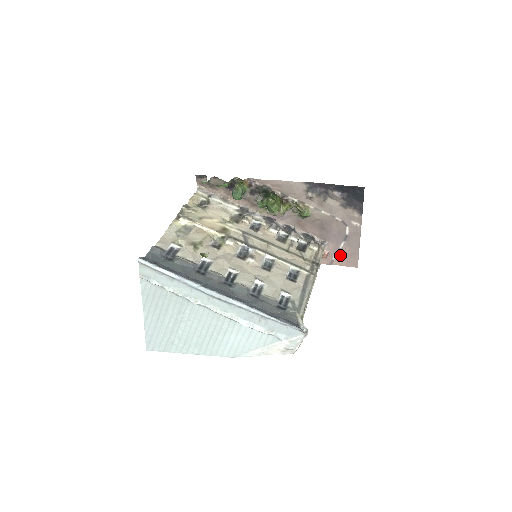
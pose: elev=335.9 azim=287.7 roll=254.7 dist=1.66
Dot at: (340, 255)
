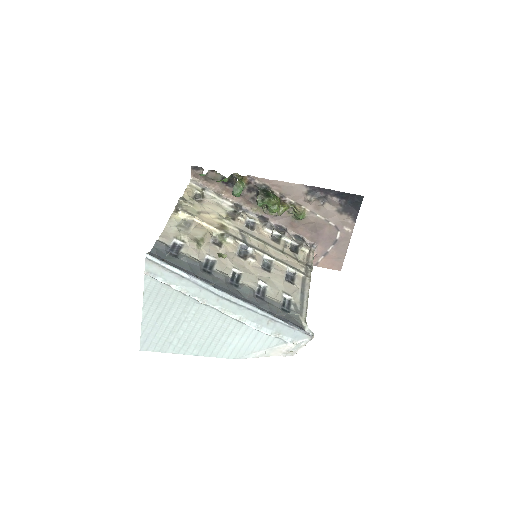
Dot at: (326, 258)
